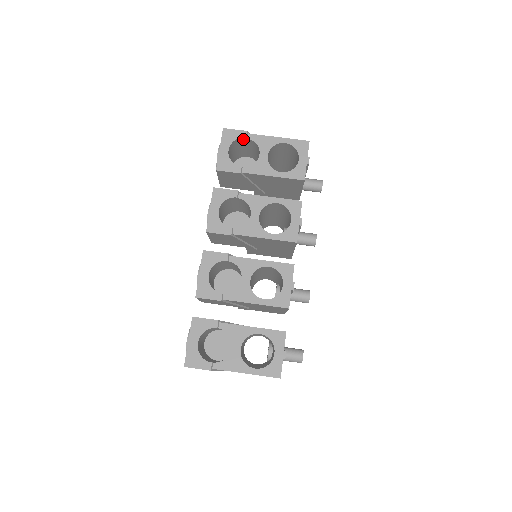
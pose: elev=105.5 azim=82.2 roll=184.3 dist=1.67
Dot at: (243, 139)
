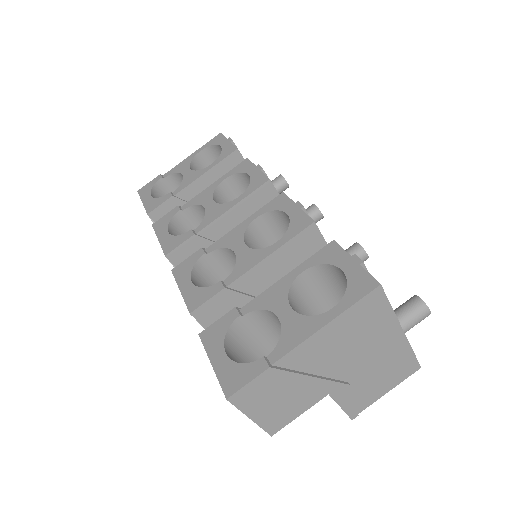
Dot at: (162, 183)
